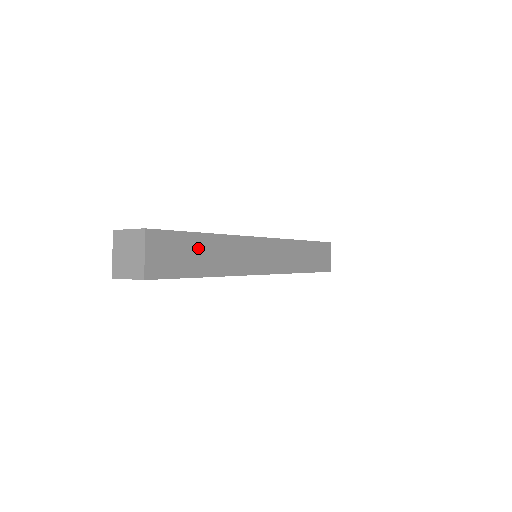
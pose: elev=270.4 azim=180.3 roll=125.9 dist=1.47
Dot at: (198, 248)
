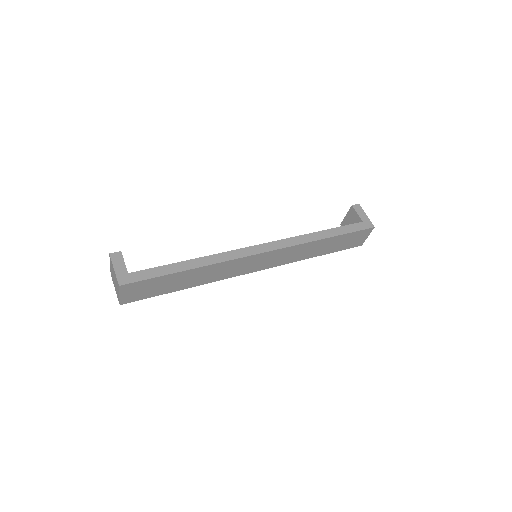
Dot at: (177, 279)
